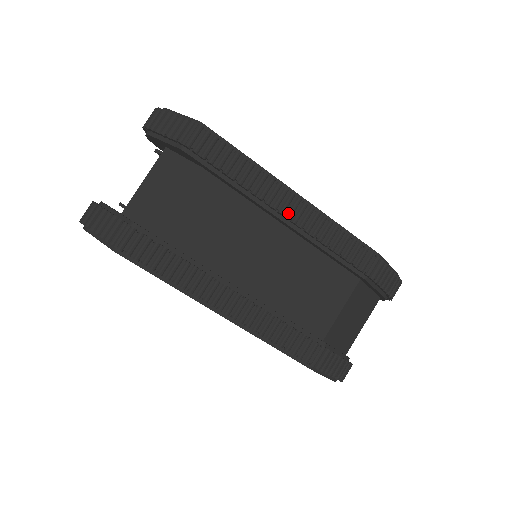
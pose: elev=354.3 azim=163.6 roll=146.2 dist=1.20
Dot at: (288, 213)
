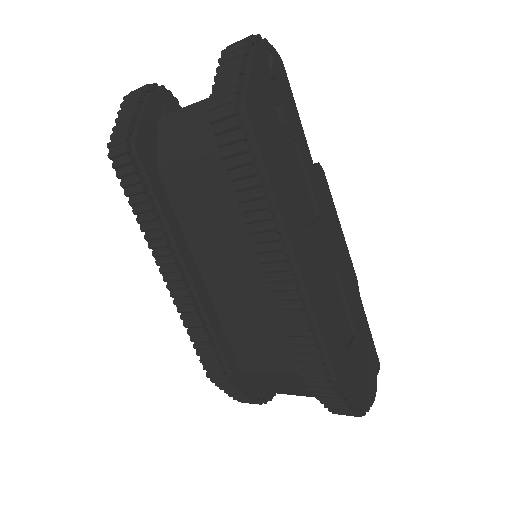
Dot at: (268, 268)
